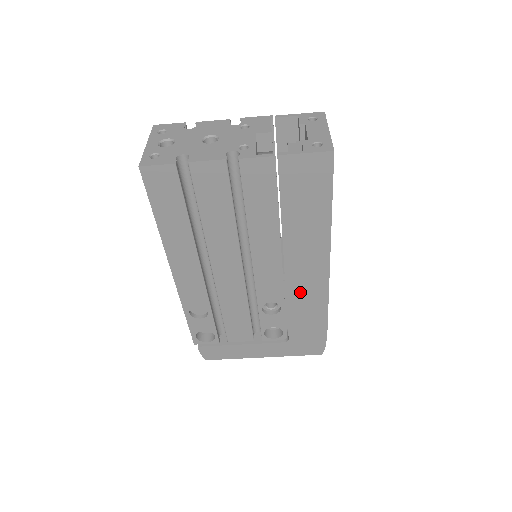
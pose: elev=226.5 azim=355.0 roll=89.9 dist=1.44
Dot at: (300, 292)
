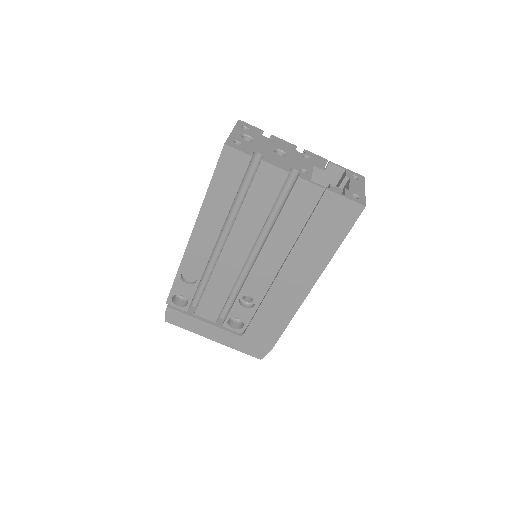
Dot at: (277, 299)
